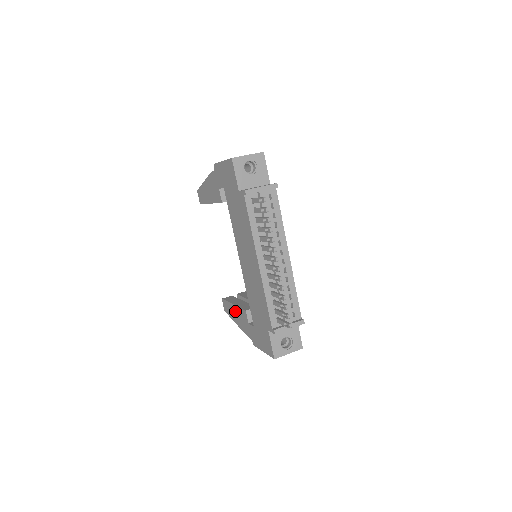
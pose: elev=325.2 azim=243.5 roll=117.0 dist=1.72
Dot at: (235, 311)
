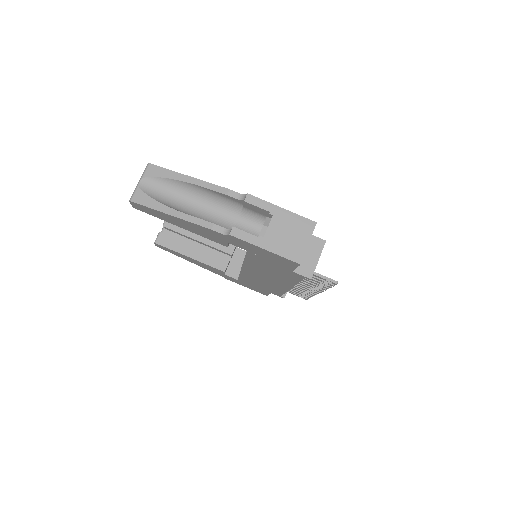
Dot at: (193, 260)
